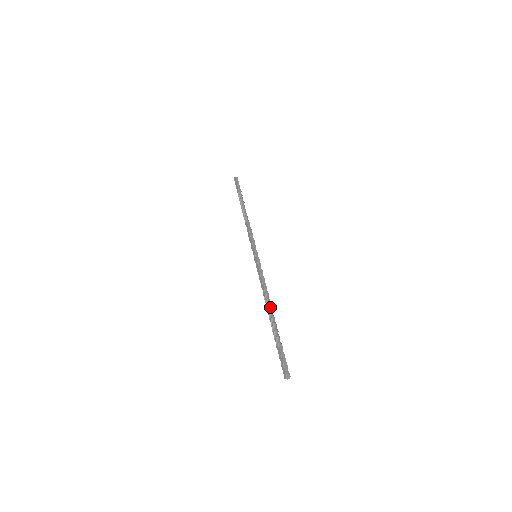
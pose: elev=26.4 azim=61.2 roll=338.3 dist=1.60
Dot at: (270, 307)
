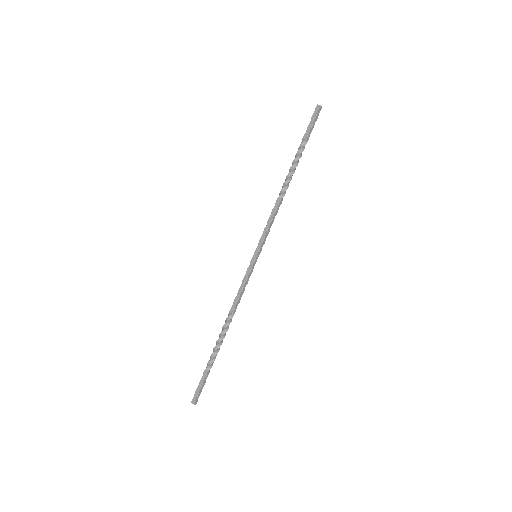
Dot at: (226, 330)
